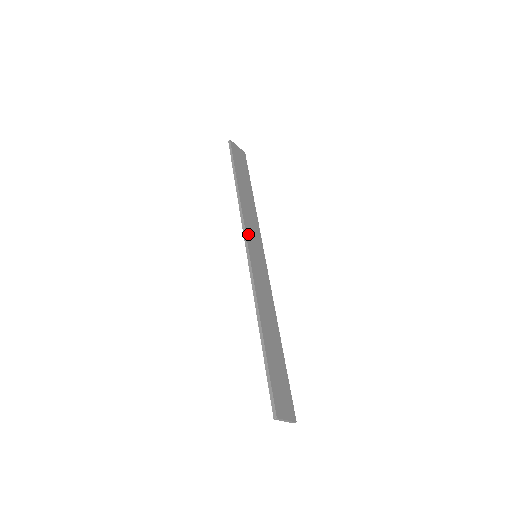
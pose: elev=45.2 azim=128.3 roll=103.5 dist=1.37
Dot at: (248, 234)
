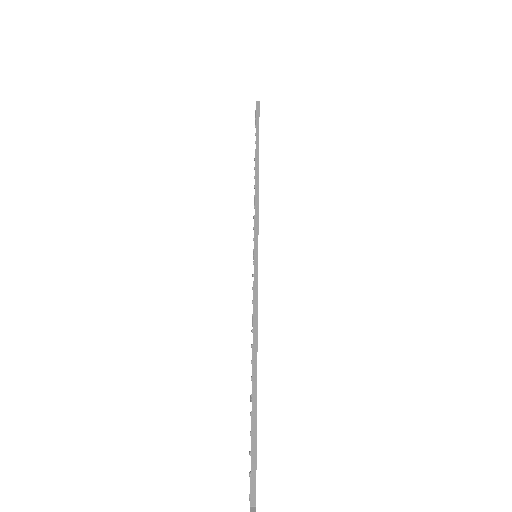
Dot at: (258, 224)
